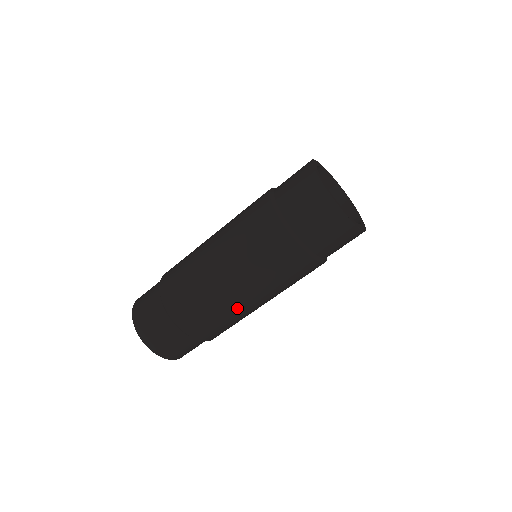
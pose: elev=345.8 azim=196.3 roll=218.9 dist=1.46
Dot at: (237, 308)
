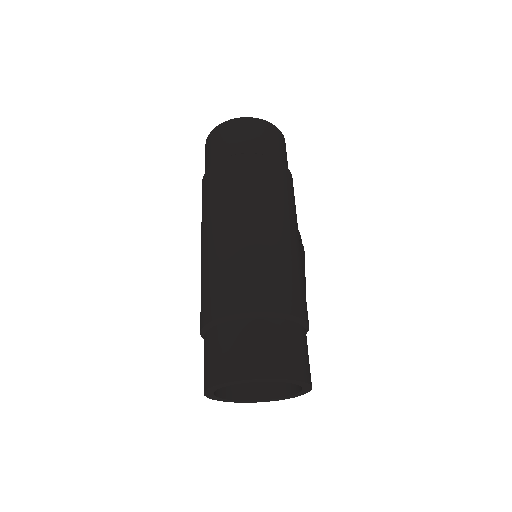
Dot at: (278, 244)
